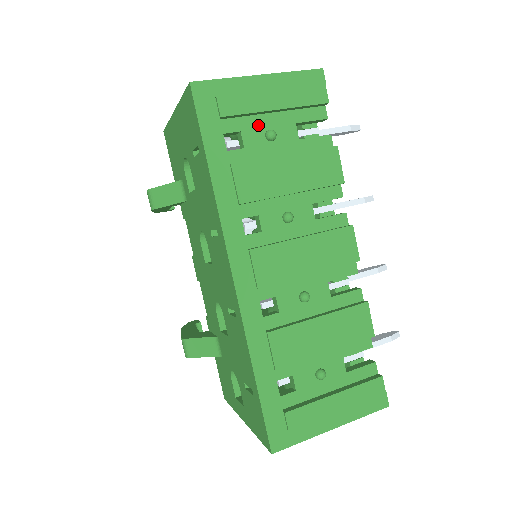
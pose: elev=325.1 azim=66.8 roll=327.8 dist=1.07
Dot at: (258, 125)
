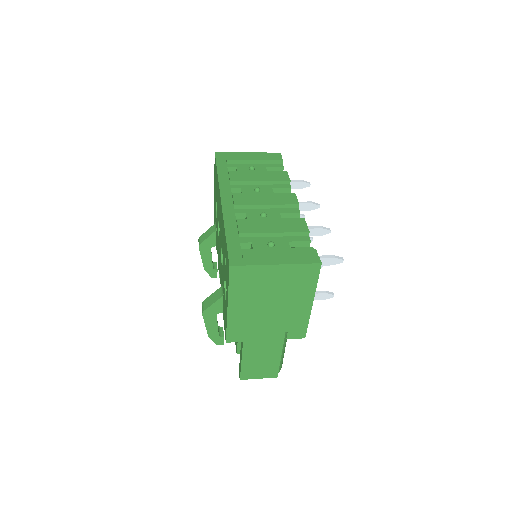
Dot at: (246, 166)
